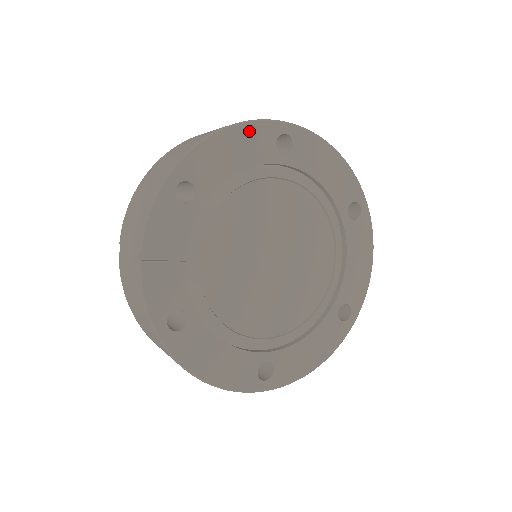
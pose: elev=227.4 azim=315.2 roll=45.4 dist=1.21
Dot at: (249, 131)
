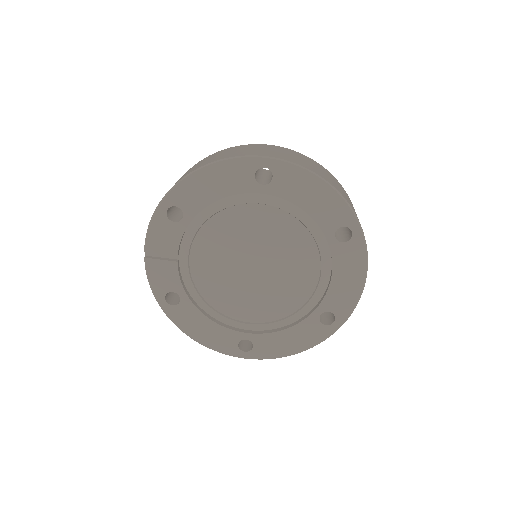
Dot at: (228, 167)
